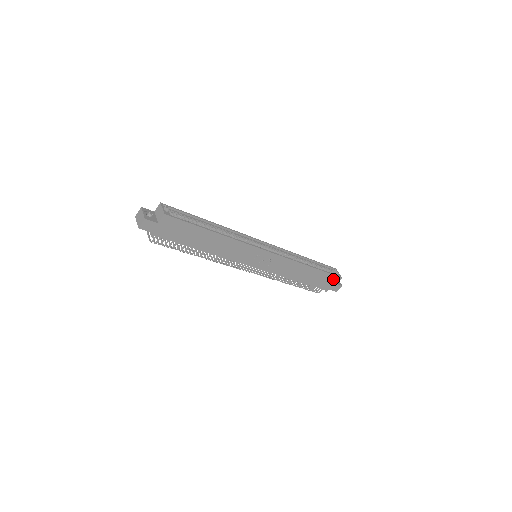
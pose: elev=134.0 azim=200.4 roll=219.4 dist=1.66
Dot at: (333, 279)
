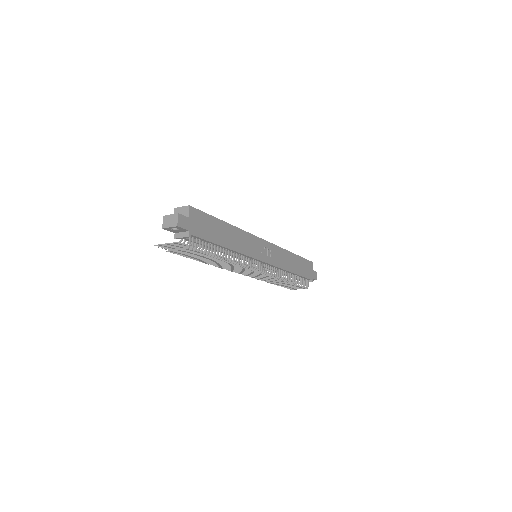
Dot at: (309, 265)
